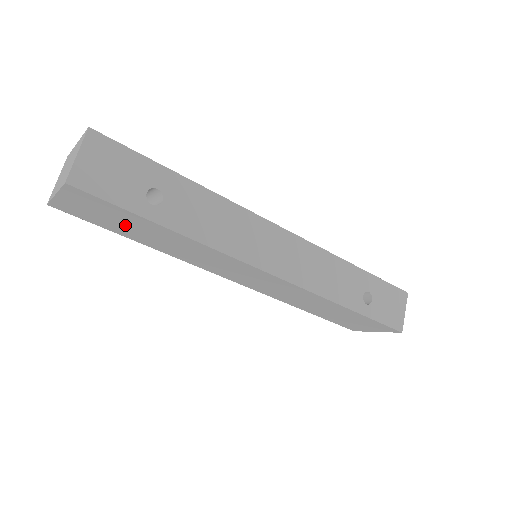
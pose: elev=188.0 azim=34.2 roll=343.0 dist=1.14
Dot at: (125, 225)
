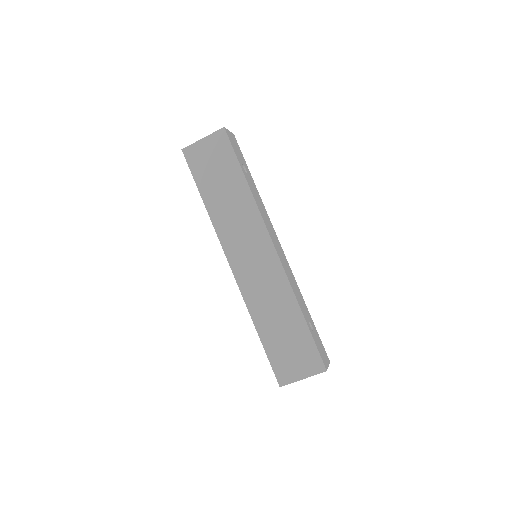
Dot at: (216, 175)
